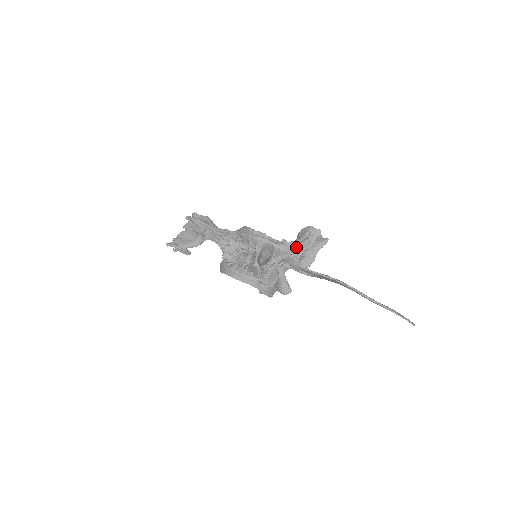
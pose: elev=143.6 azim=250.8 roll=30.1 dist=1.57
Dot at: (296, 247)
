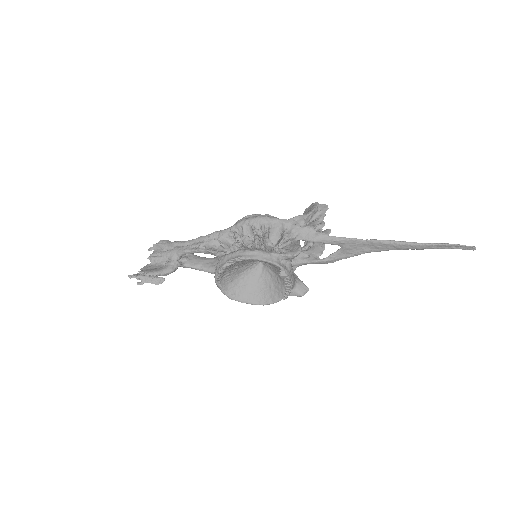
Dot at: (306, 224)
